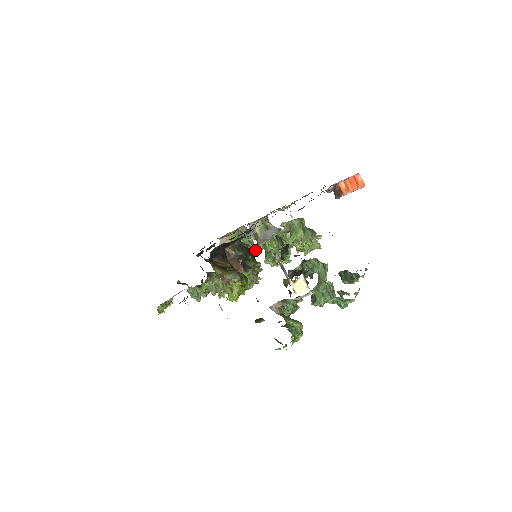
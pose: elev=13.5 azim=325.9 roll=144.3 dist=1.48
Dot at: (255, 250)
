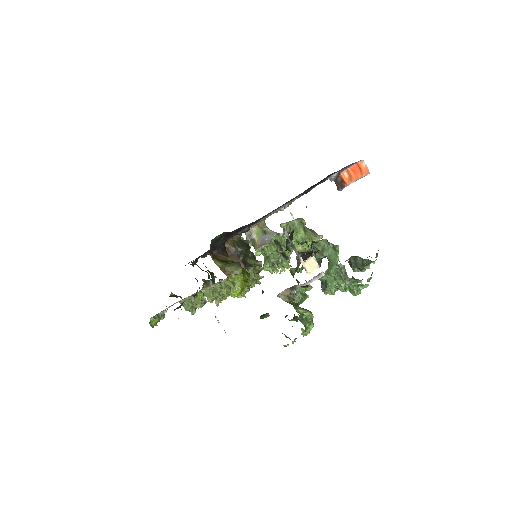
Dot at: occluded
